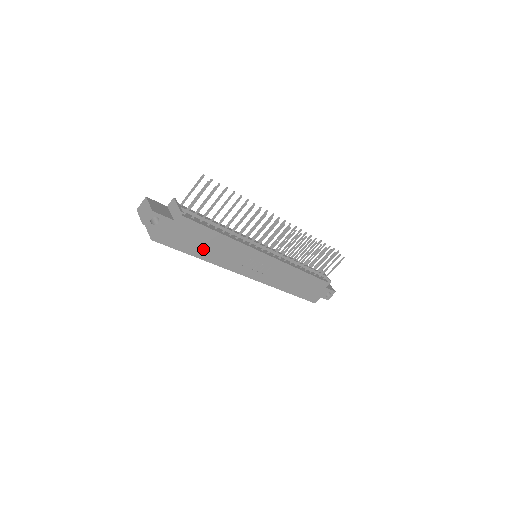
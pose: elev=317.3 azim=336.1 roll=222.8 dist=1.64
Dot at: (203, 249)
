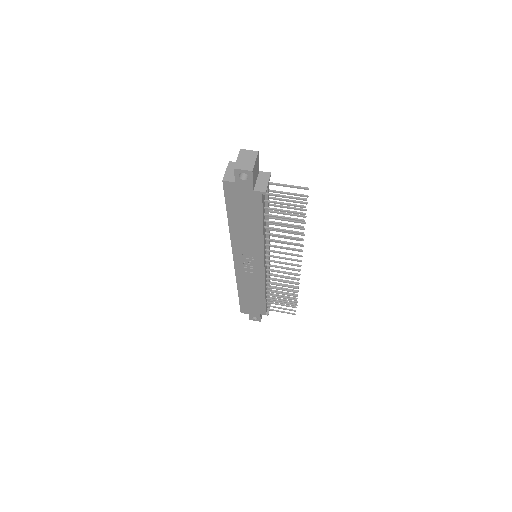
Dot at: (239, 221)
